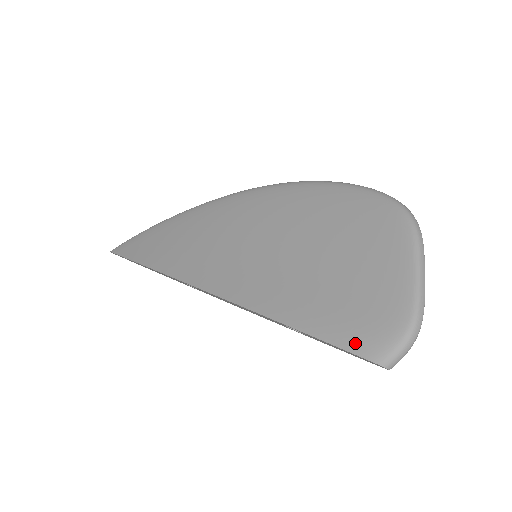
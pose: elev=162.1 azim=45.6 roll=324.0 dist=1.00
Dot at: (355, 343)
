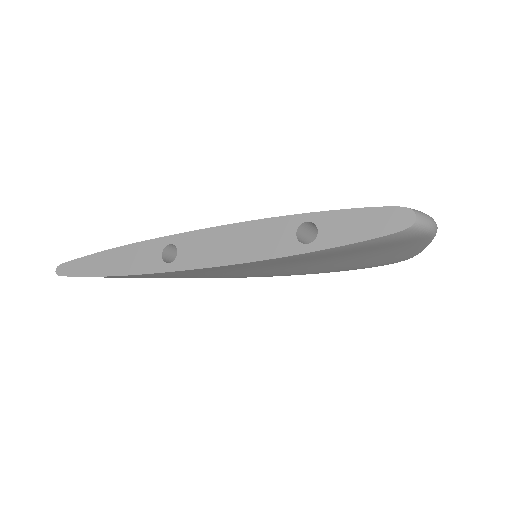
Dot at: (383, 209)
